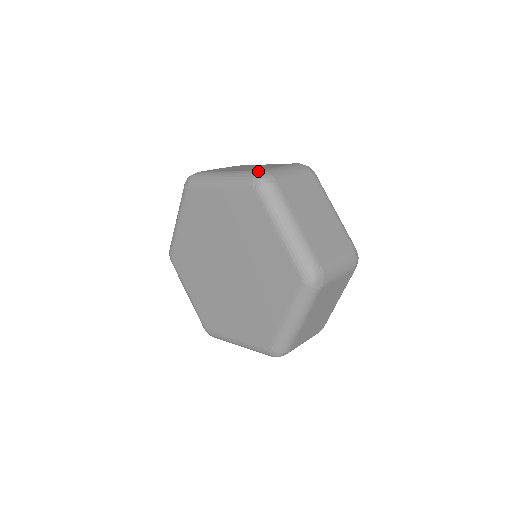
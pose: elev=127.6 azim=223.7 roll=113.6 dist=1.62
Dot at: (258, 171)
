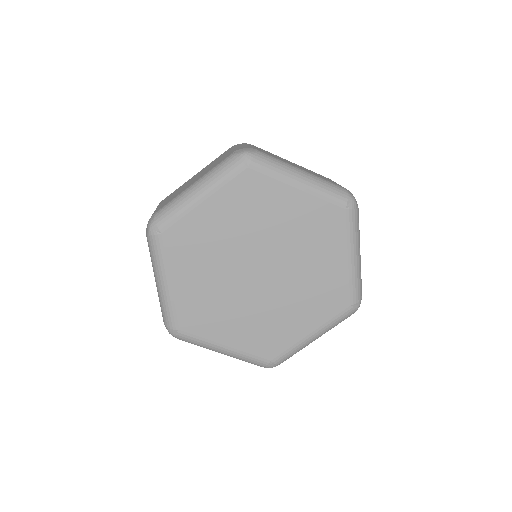
Dot at: (234, 153)
